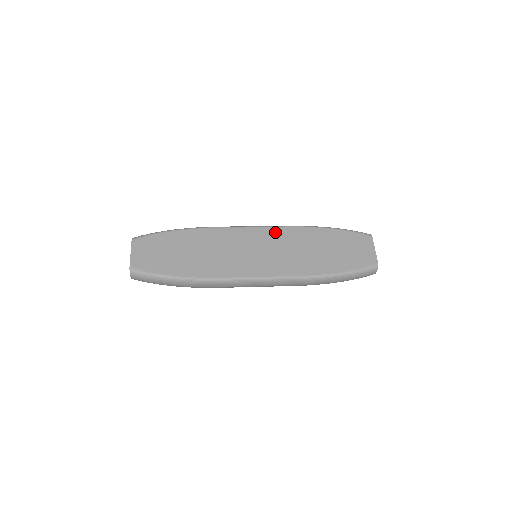
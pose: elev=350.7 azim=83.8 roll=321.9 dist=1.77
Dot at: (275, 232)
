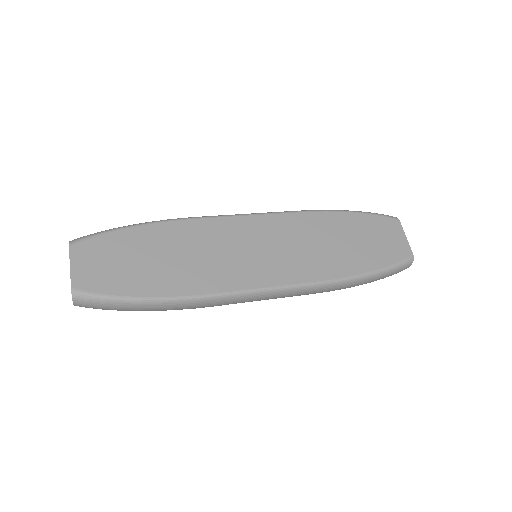
Dot at: (279, 220)
